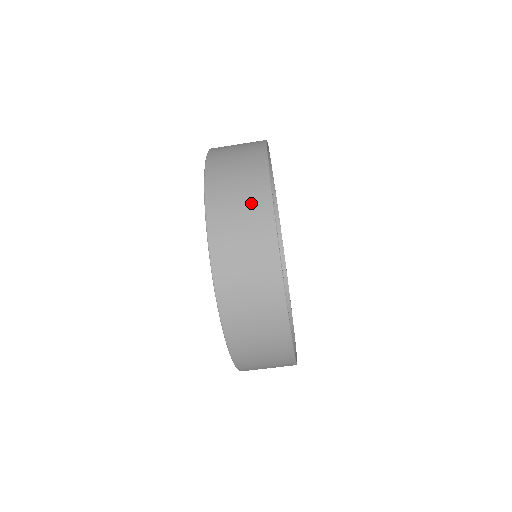
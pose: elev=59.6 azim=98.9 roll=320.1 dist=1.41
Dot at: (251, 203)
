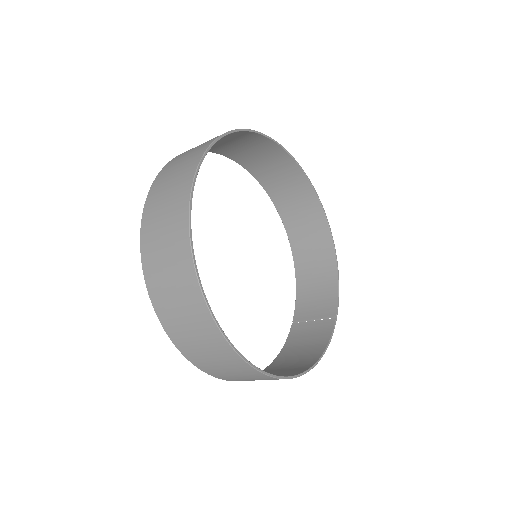
Dot at: (210, 344)
